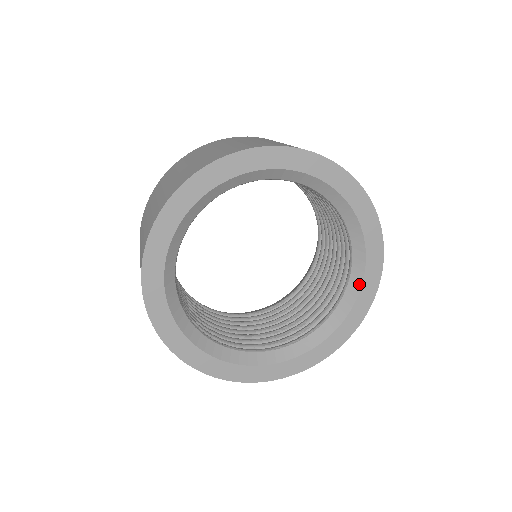
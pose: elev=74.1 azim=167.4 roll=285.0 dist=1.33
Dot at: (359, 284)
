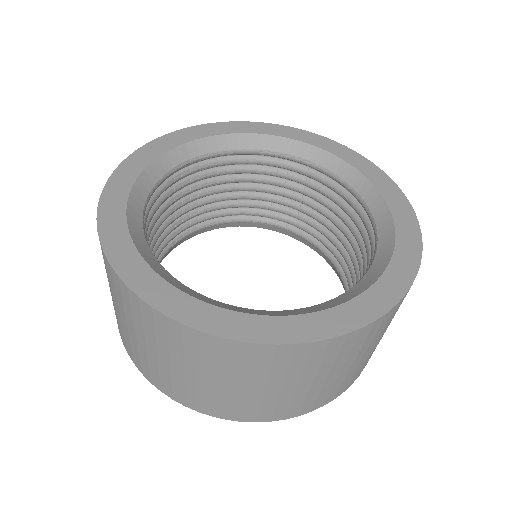
Dot at: (379, 198)
